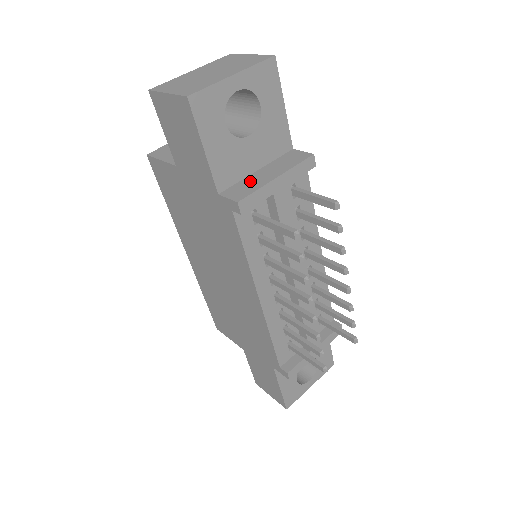
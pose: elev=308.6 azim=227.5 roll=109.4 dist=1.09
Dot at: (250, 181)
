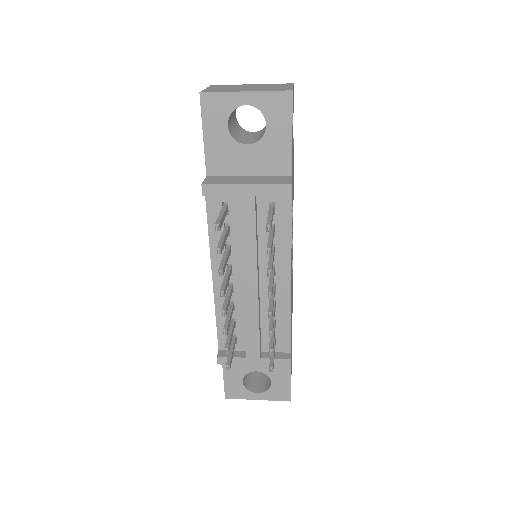
Dot at: (232, 178)
